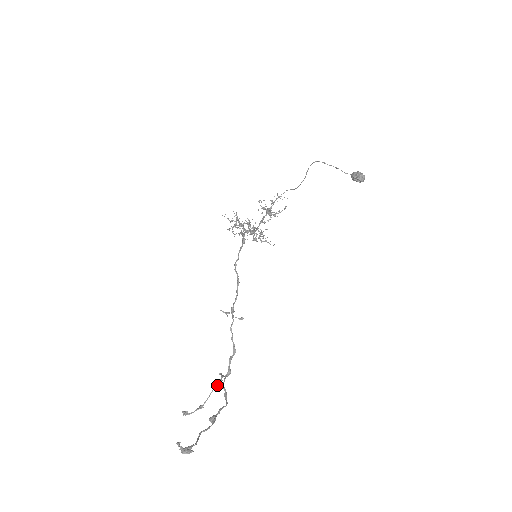
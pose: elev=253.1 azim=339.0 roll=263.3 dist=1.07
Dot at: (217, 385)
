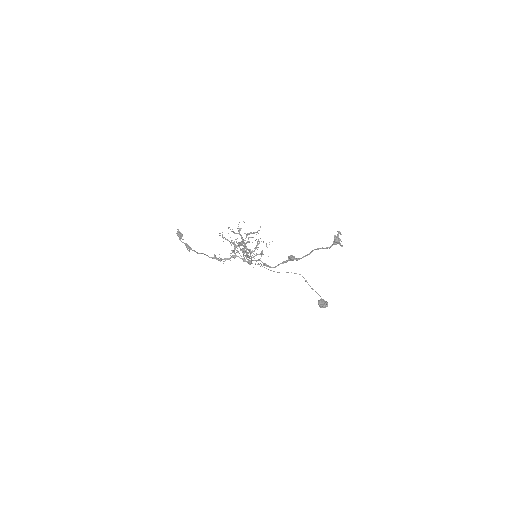
Dot at: (210, 257)
